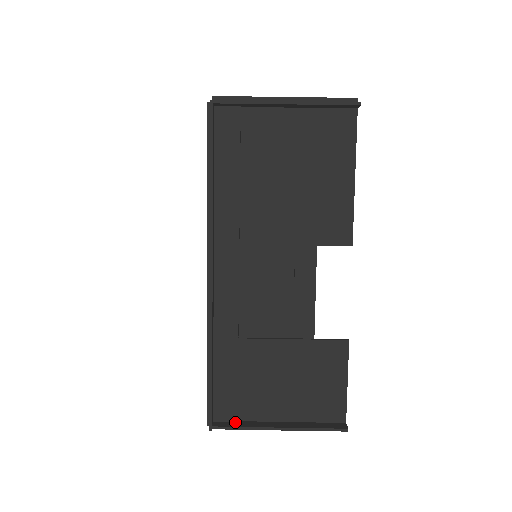
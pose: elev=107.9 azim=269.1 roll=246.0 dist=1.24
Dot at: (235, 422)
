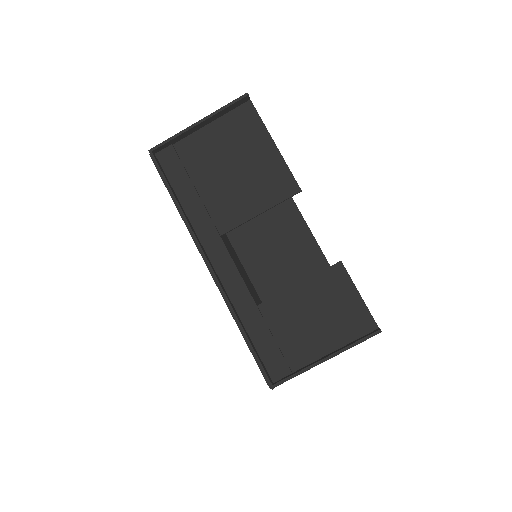
Dot at: (290, 374)
